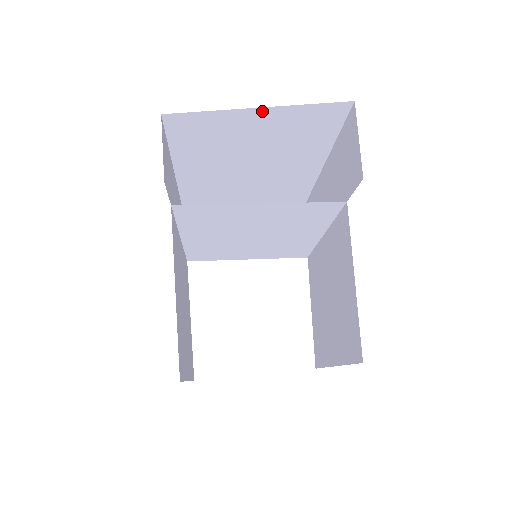
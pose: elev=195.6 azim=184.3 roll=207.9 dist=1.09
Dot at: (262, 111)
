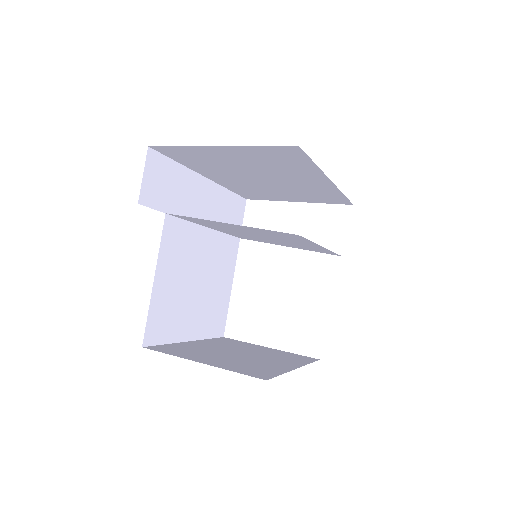
Dot at: (223, 148)
